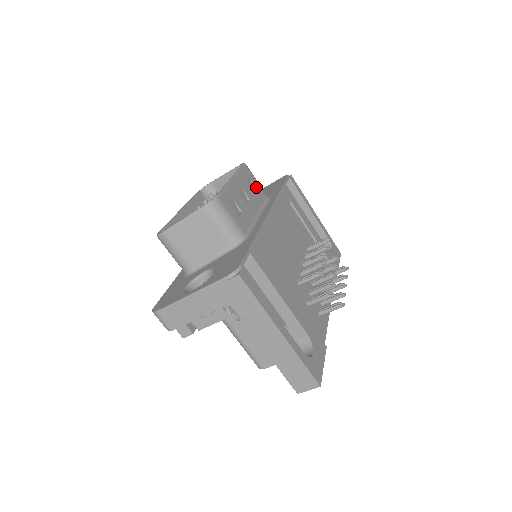
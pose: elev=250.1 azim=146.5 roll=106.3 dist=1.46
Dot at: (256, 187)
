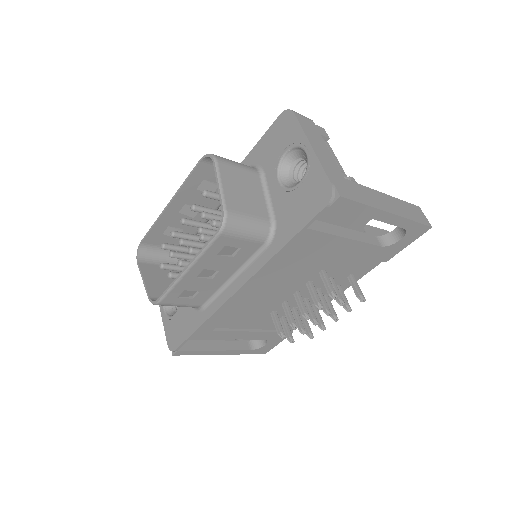
Dot at: (239, 248)
